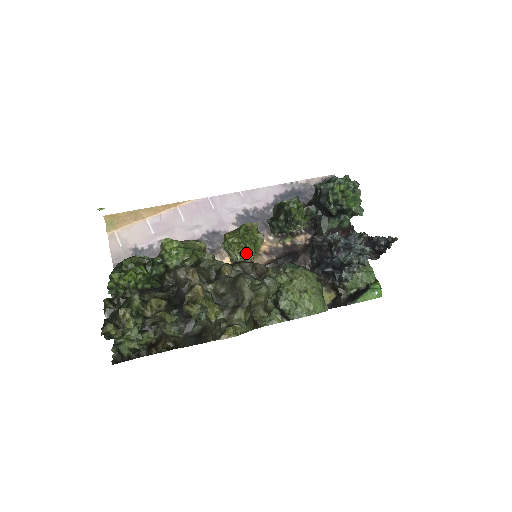
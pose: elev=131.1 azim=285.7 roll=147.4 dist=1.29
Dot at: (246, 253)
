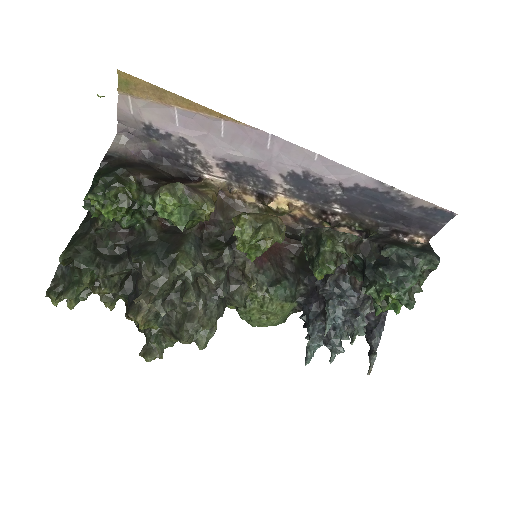
Dot at: occluded
